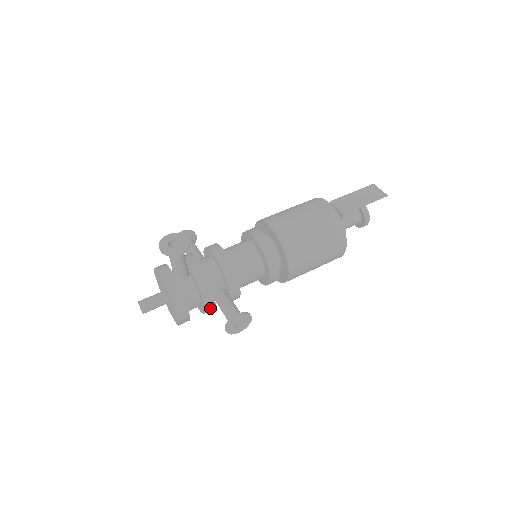
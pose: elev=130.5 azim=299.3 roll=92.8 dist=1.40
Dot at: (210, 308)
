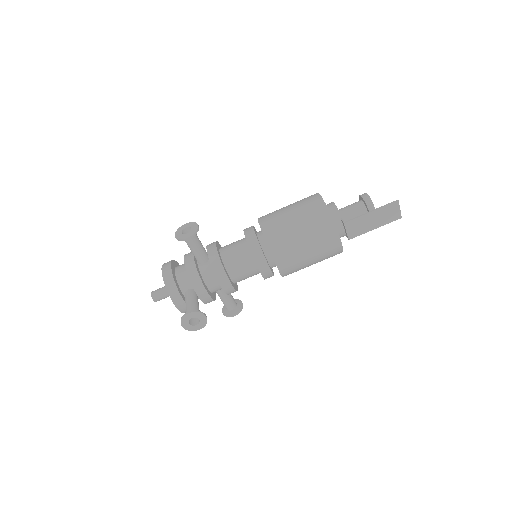
Dot at: occluded
